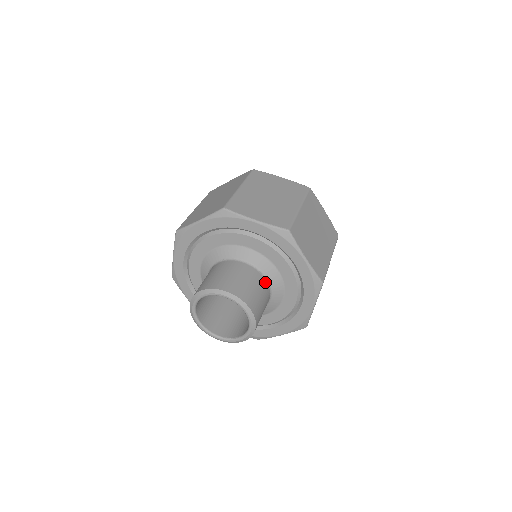
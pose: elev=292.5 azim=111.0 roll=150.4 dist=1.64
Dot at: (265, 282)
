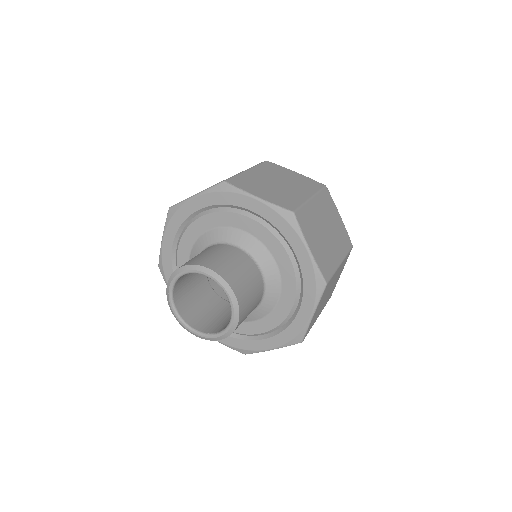
Dot at: (259, 274)
